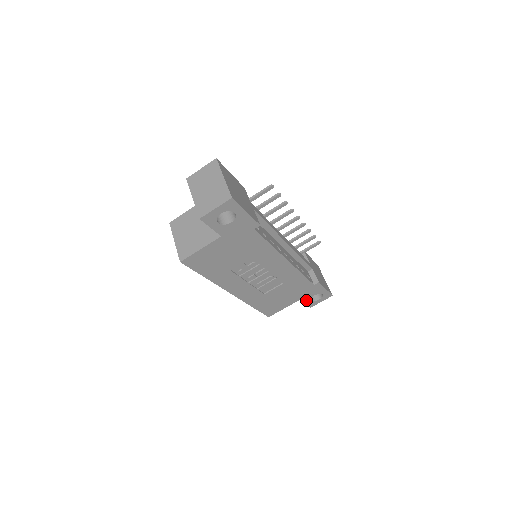
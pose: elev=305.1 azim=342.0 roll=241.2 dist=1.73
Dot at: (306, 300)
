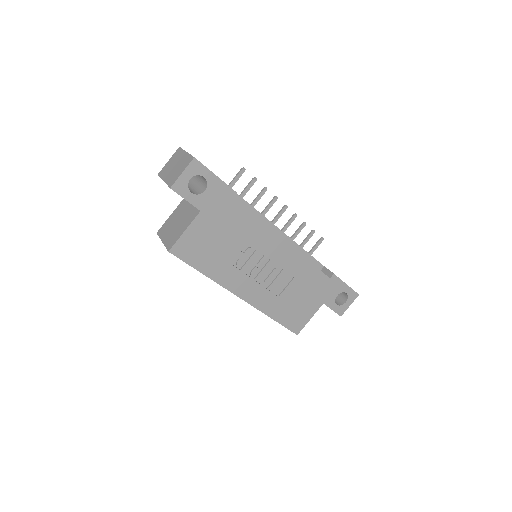
Dot at: (331, 304)
